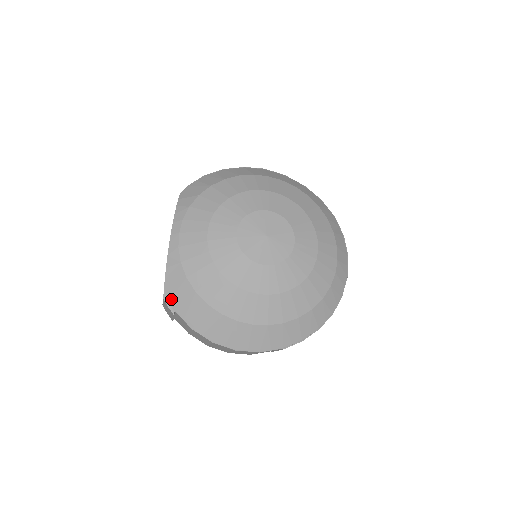
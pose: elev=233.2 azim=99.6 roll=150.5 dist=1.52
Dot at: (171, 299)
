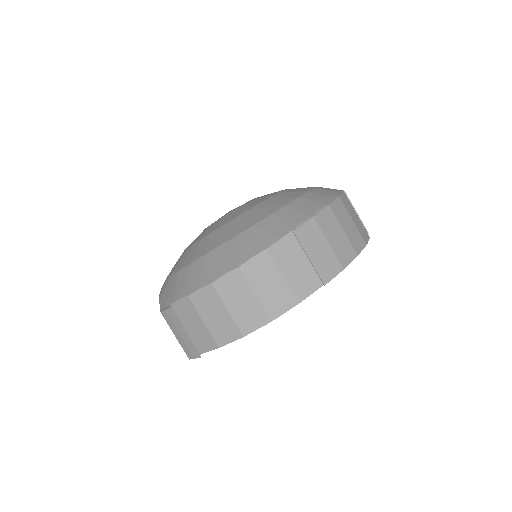
Dot at: (165, 303)
